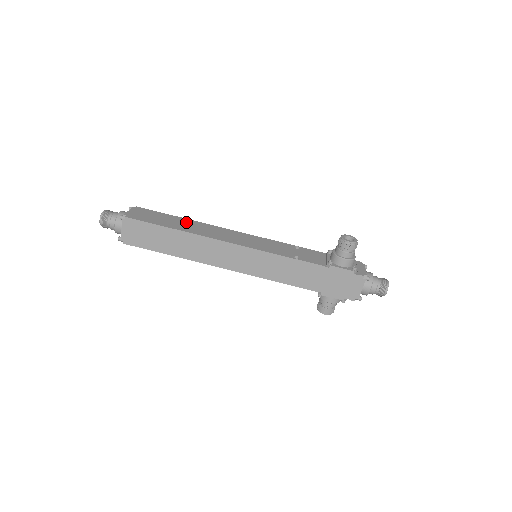
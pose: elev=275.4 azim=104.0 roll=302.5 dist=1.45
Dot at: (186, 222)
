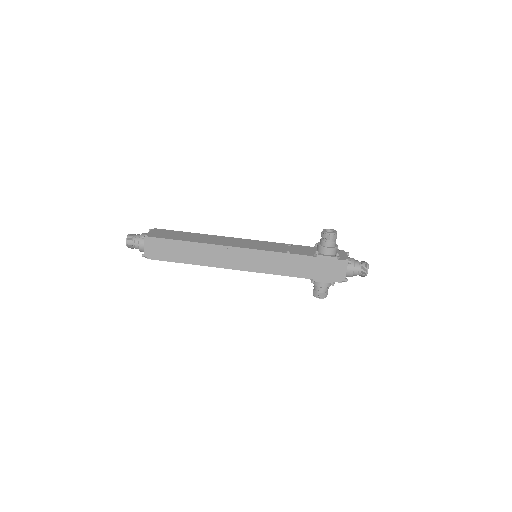
Dot at: (196, 235)
